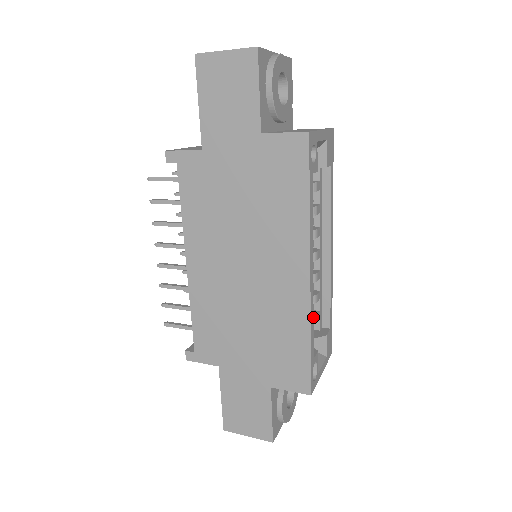
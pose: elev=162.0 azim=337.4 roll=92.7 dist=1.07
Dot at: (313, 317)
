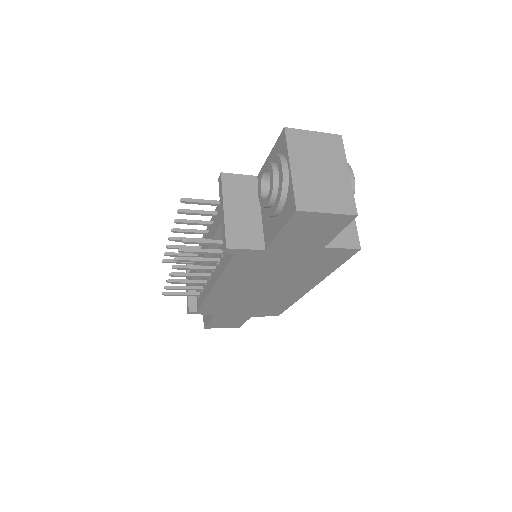
Dot at: occluded
